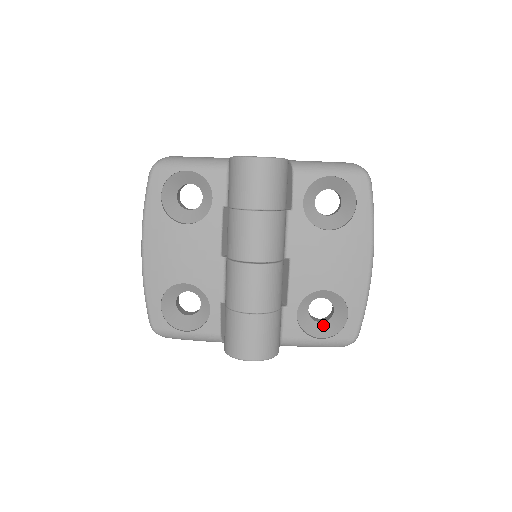
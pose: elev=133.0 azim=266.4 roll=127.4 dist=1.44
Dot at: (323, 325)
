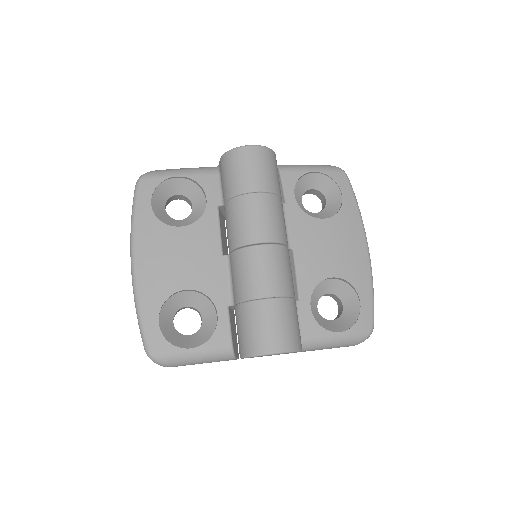
Dot at: (336, 322)
